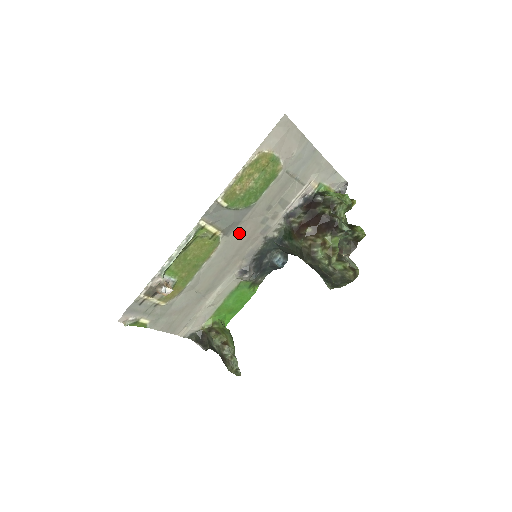
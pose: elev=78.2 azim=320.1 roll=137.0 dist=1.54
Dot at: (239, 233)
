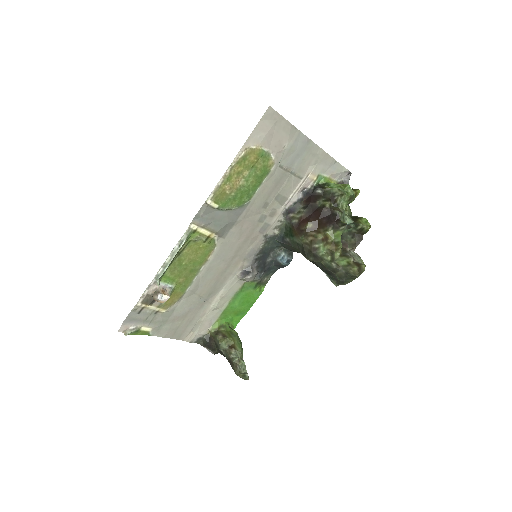
Dot at: (236, 234)
